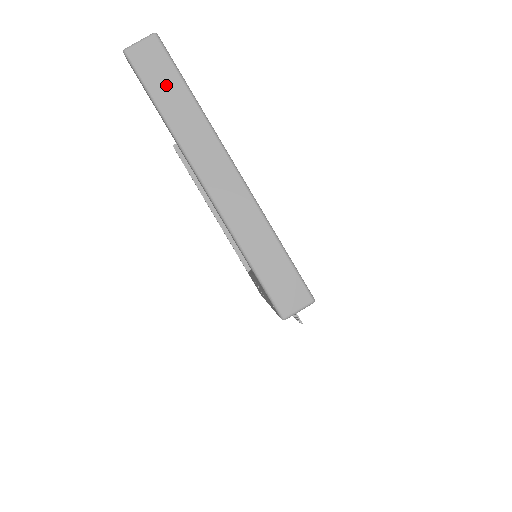
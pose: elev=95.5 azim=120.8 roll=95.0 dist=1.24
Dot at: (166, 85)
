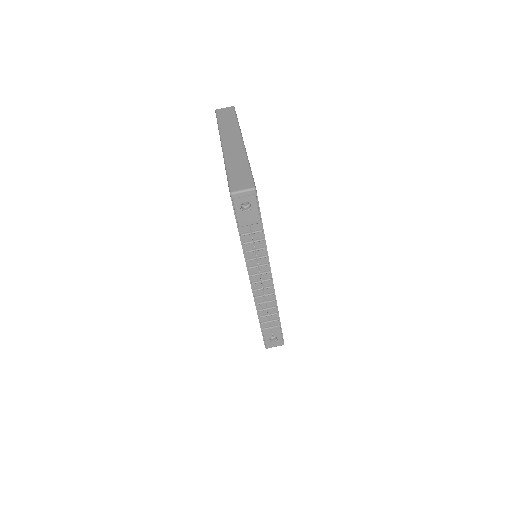
Dot at: (227, 118)
